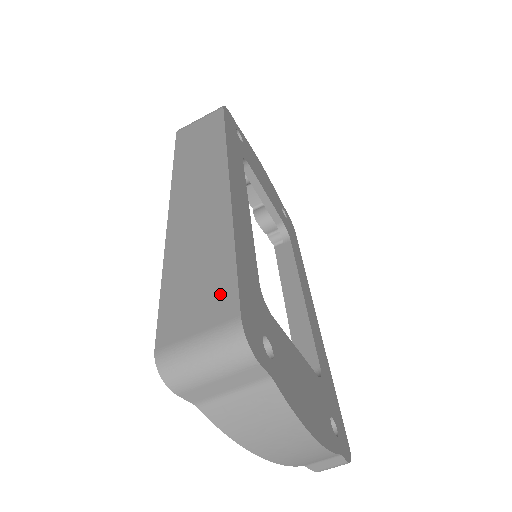
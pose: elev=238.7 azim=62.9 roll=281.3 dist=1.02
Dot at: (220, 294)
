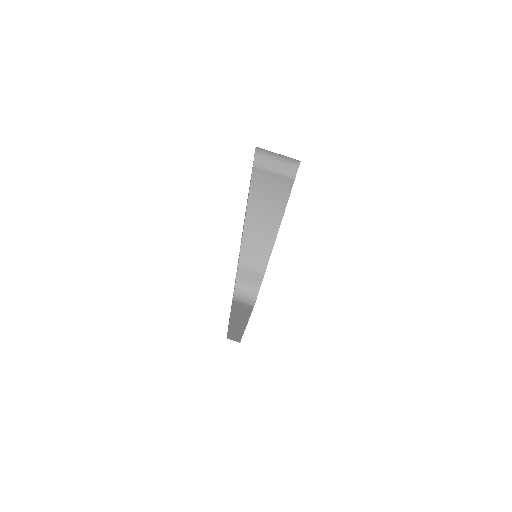
Dot at: occluded
